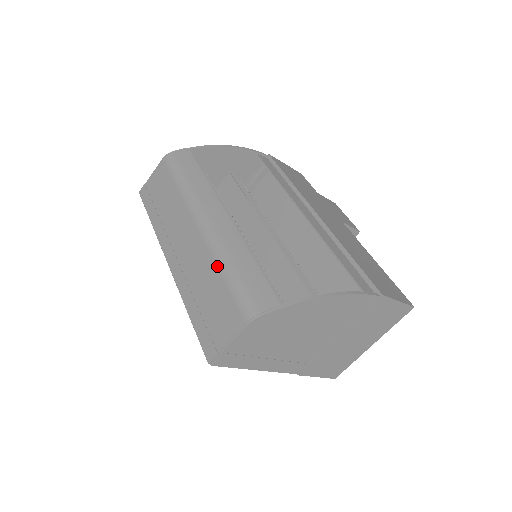
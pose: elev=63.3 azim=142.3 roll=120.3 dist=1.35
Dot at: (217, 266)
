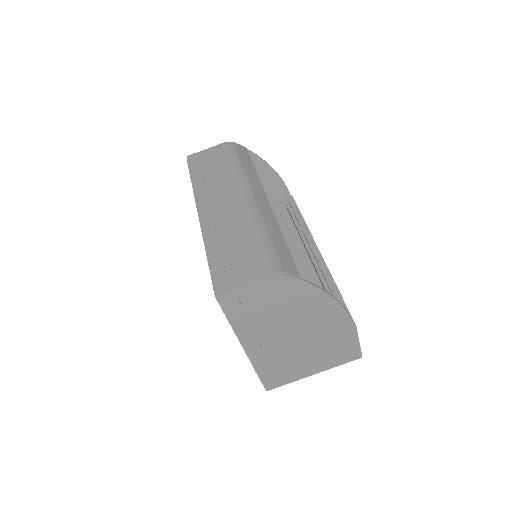
Dot at: (254, 228)
